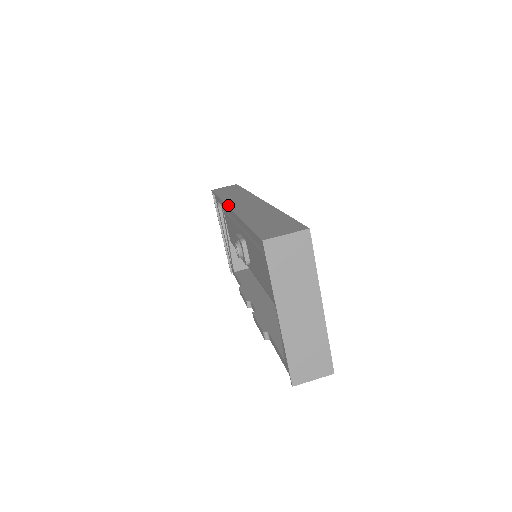
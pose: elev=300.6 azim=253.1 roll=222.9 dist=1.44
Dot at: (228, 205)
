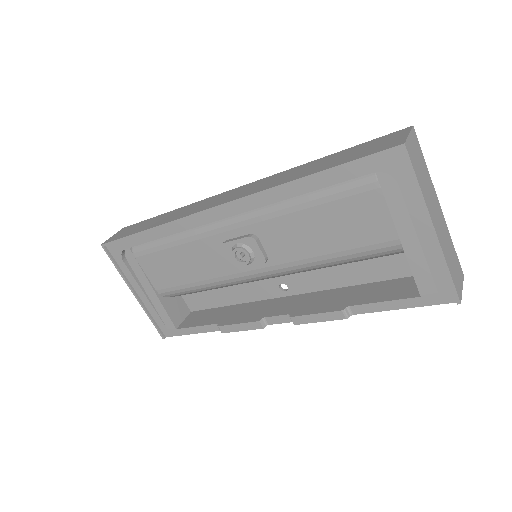
Dot at: (206, 209)
